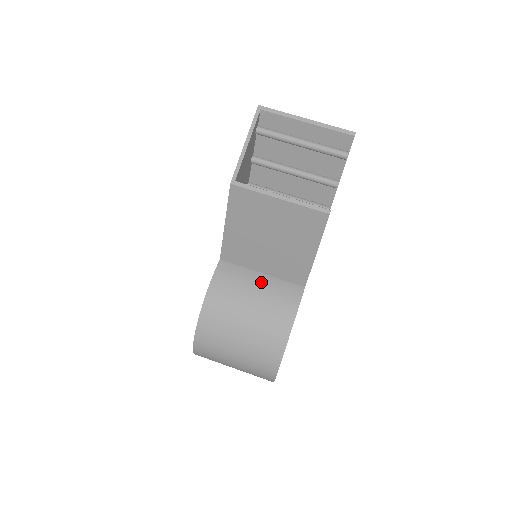
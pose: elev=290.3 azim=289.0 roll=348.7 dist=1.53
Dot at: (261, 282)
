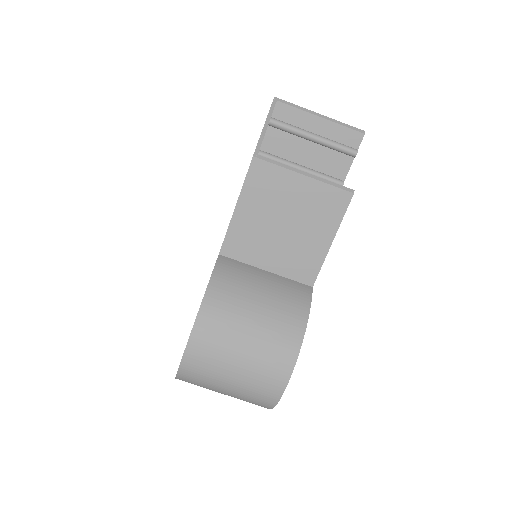
Dot at: (267, 278)
